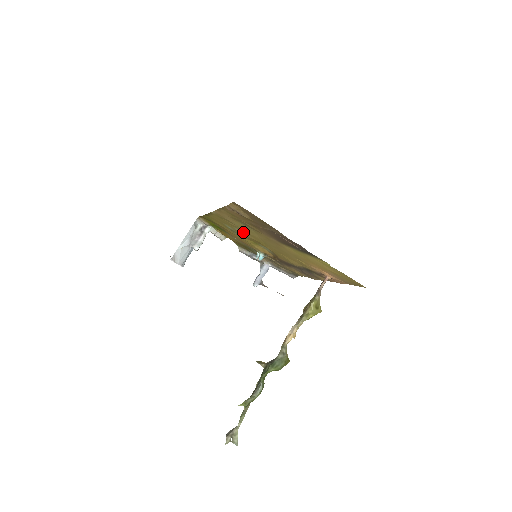
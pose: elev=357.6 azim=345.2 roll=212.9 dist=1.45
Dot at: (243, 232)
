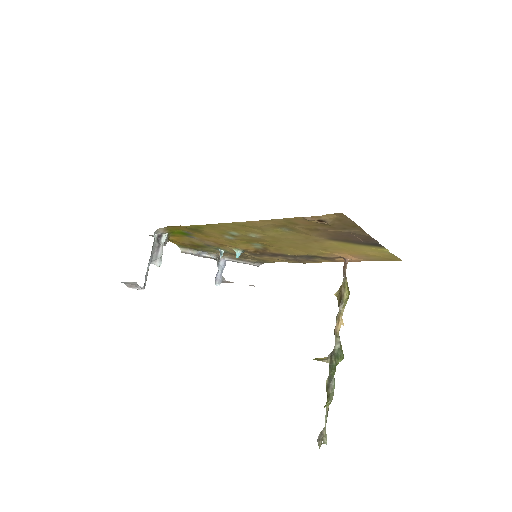
Dot at: (262, 236)
